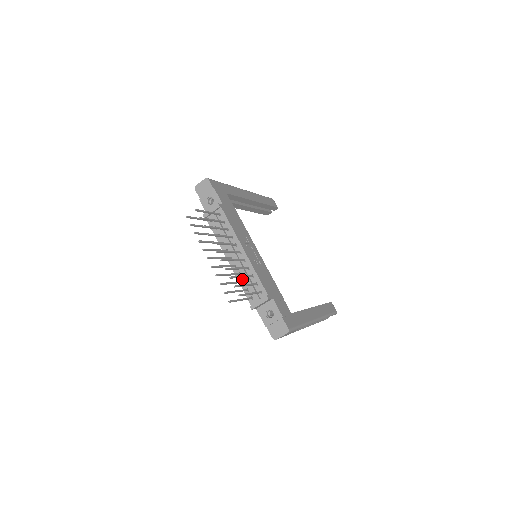
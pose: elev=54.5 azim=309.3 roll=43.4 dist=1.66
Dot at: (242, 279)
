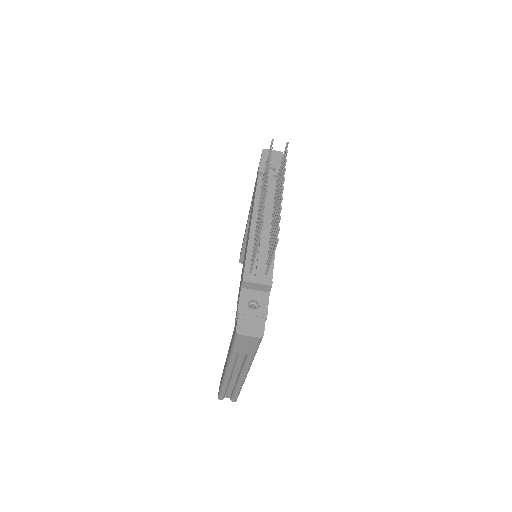
Dot at: occluded
